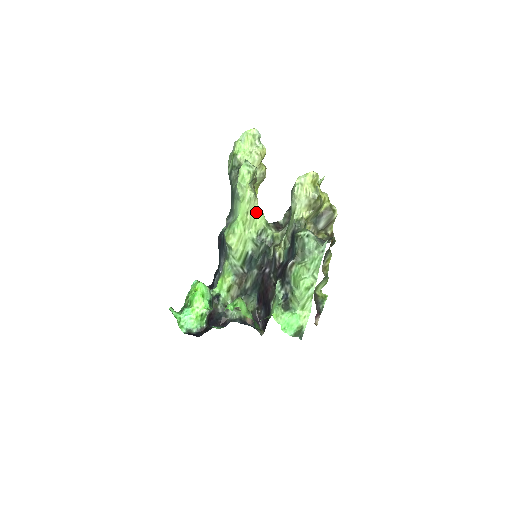
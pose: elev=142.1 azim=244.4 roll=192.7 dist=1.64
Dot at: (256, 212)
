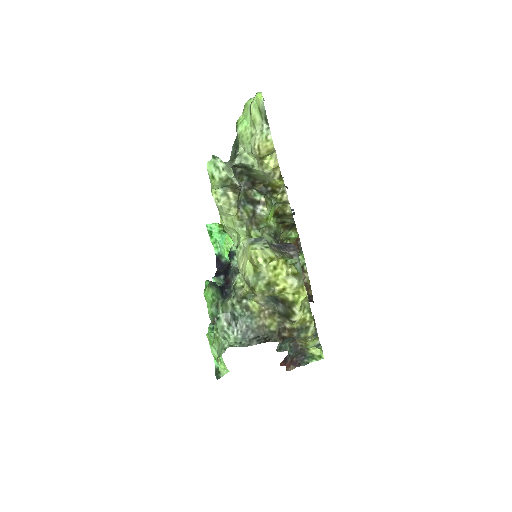
Dot at: (234, 223)
